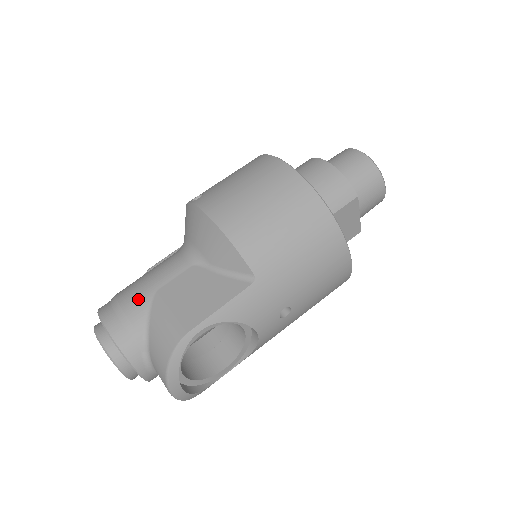
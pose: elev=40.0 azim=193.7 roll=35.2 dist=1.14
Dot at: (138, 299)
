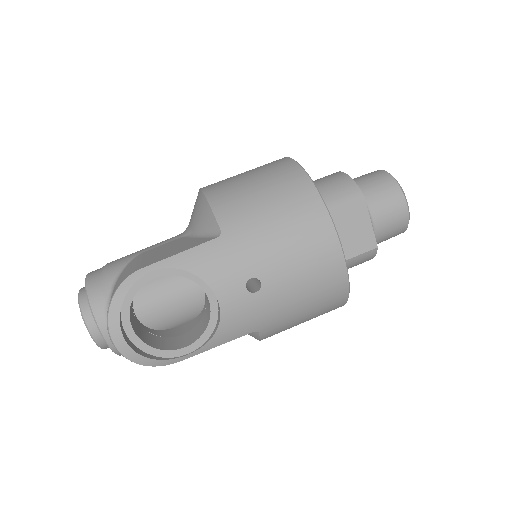
Dot at: (123, 259)
